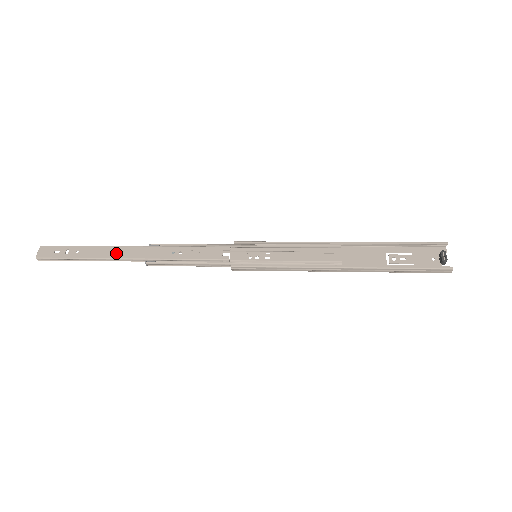
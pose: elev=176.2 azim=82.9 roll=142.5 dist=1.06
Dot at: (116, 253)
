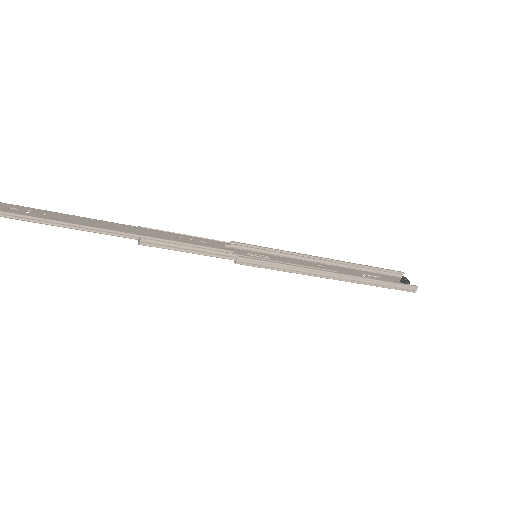
Dot at: (100, 224)
